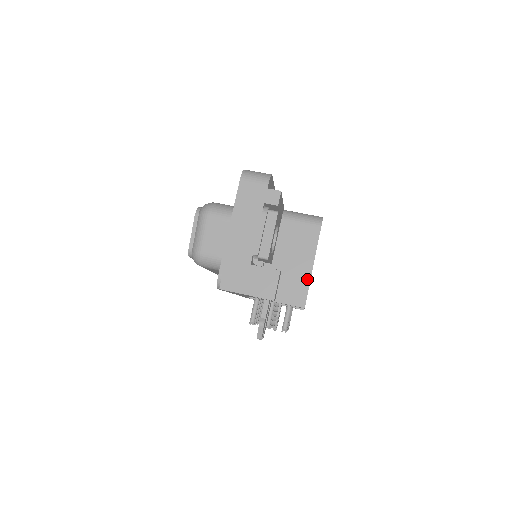
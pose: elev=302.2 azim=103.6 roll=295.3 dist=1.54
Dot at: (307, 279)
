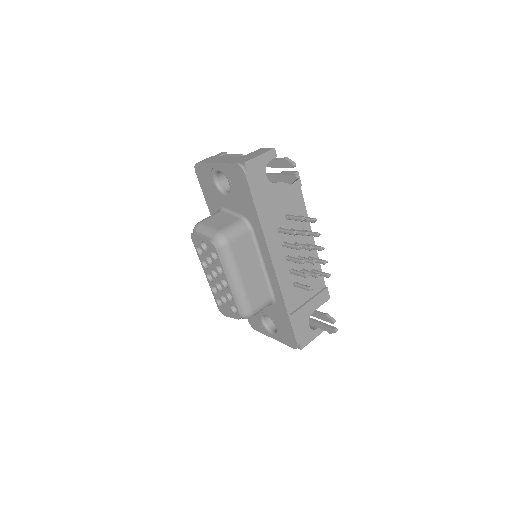
Dot at: occluded
